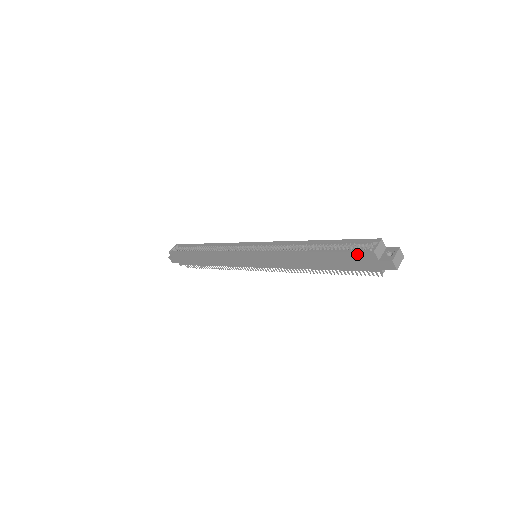
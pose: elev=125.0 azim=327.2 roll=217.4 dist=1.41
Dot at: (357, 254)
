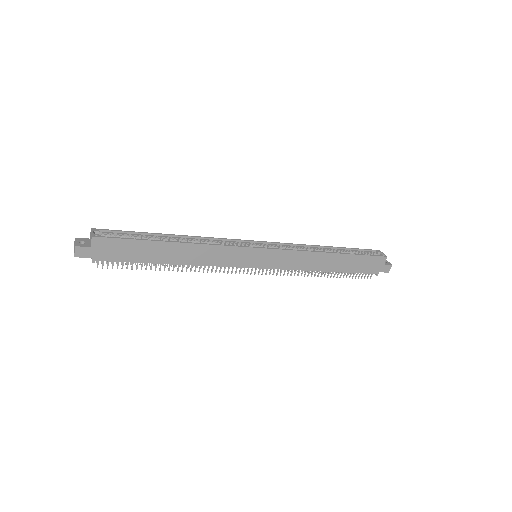
Dot at: (374, 258)
